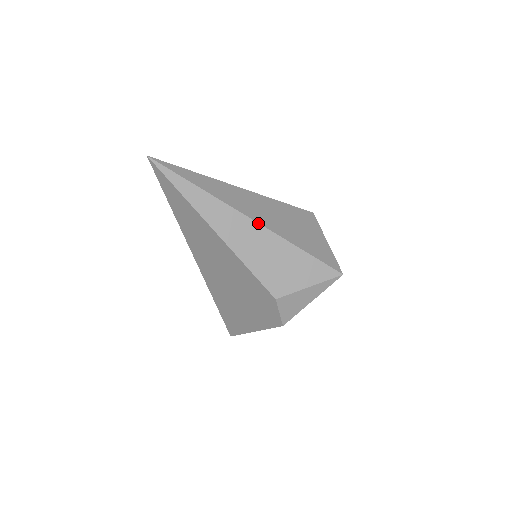
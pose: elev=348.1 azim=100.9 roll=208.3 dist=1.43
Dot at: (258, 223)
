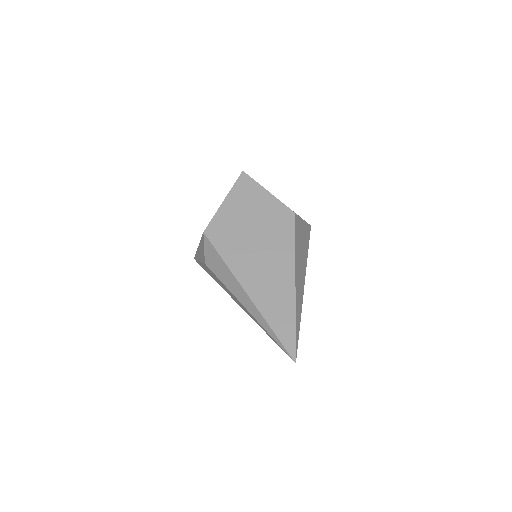
Dot at: occluded
